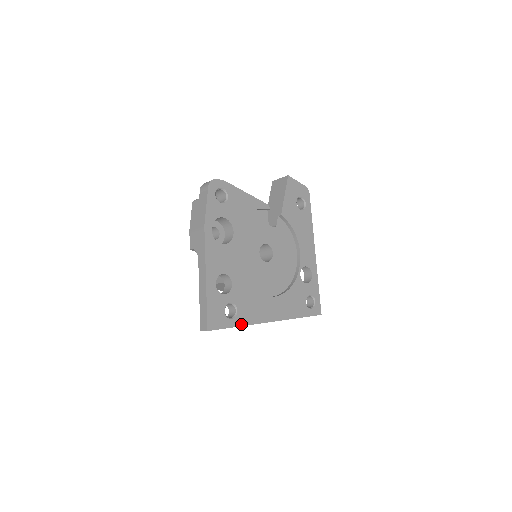
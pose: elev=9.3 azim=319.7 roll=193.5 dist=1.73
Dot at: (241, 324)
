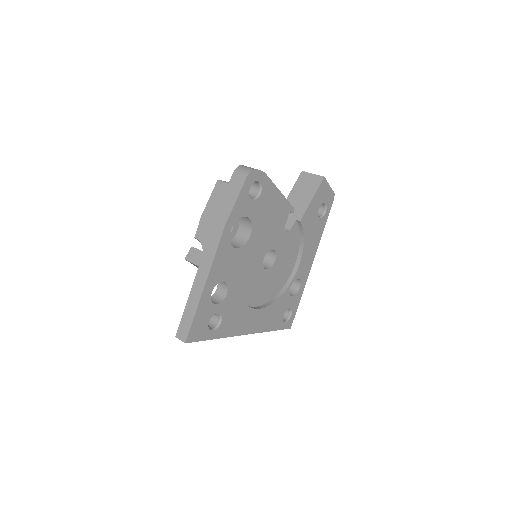
Dot at: (219, 336)
